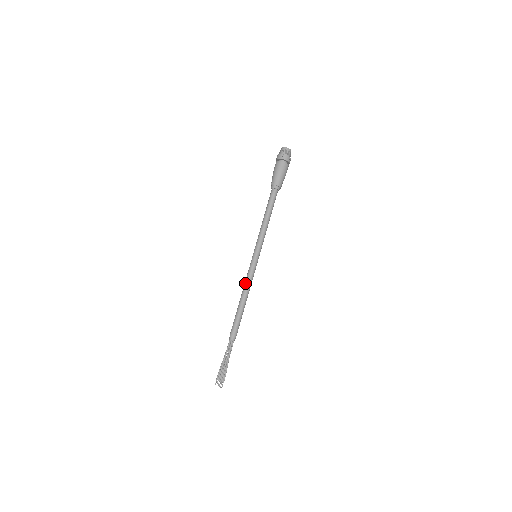
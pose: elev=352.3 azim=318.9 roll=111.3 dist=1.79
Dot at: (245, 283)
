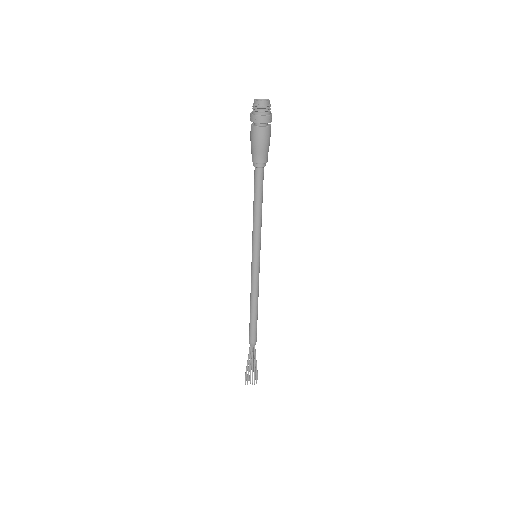
Dot at: (255, 291)
